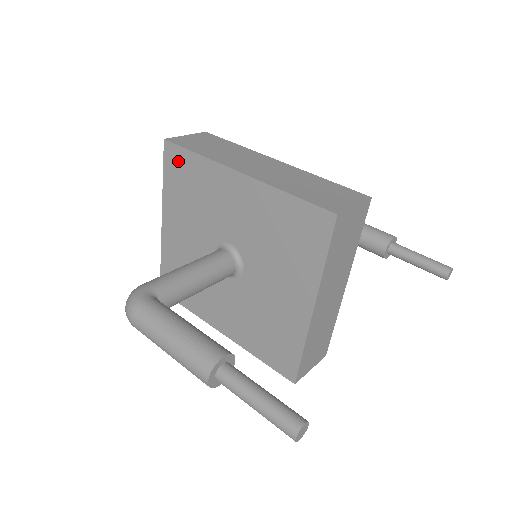
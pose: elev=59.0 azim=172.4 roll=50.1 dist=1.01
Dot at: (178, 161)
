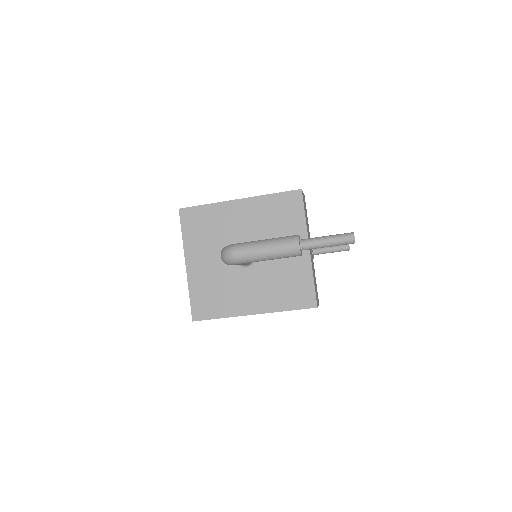
Dot at: (193, 216)
